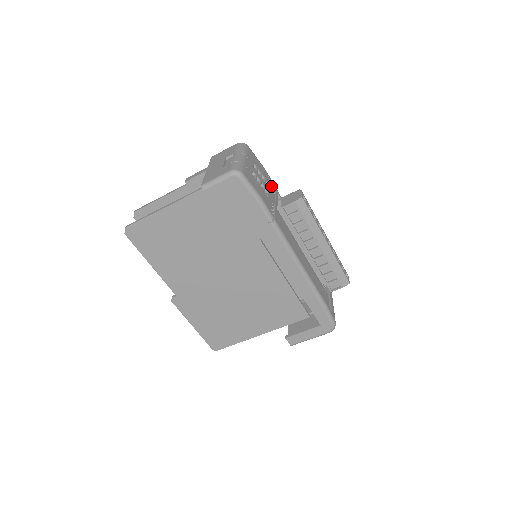
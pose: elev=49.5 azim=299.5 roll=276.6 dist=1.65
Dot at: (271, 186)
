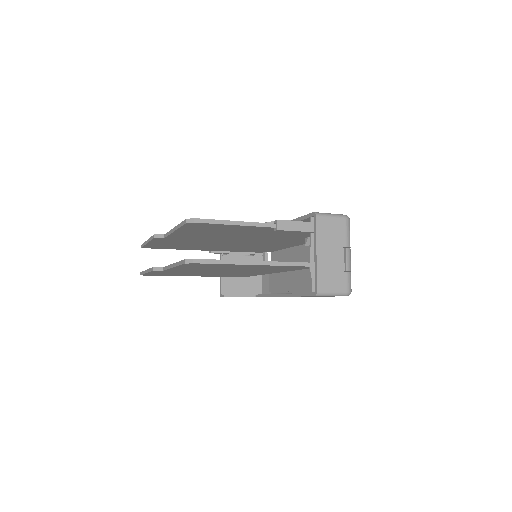
Dot at: occluded
